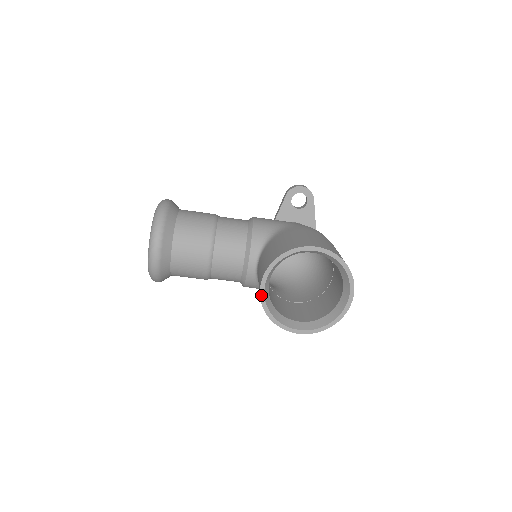
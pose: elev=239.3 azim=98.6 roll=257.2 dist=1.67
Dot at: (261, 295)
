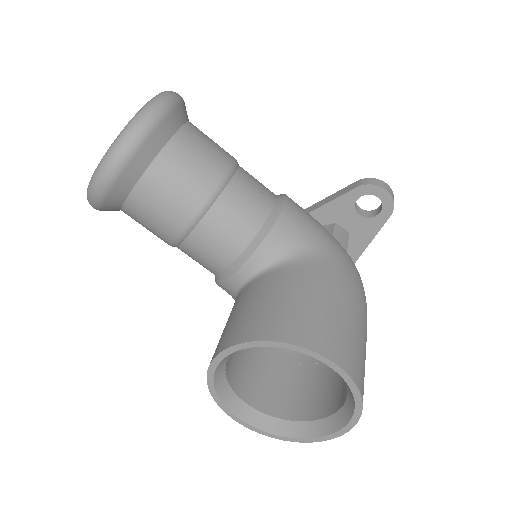
Dot at: (213, 362)
